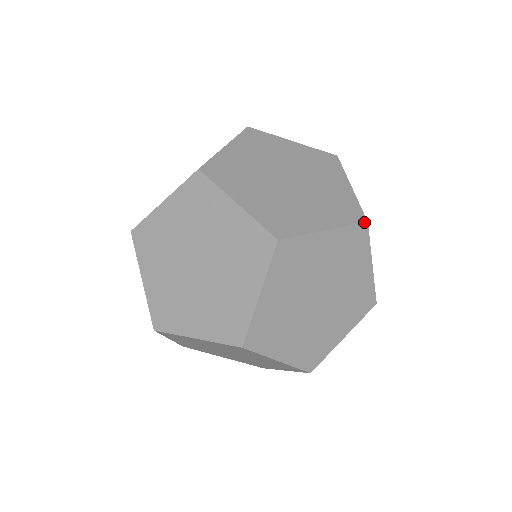
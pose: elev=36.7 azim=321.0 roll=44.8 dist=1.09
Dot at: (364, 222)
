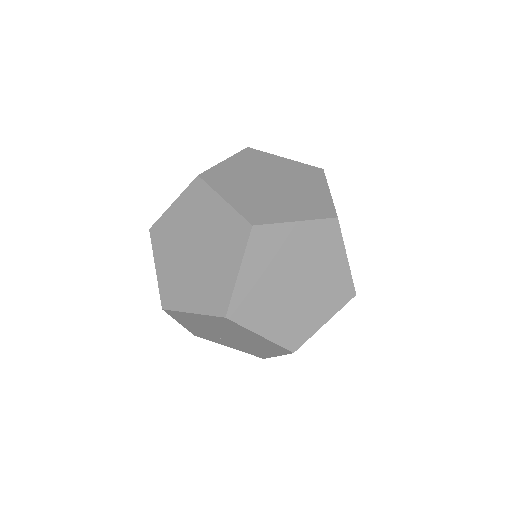
Dot at: (353, 297)
